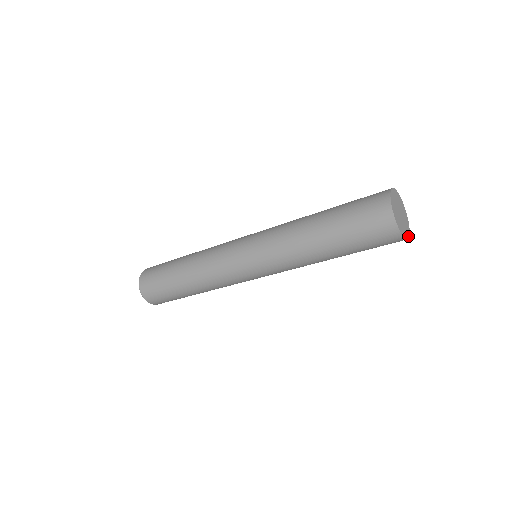
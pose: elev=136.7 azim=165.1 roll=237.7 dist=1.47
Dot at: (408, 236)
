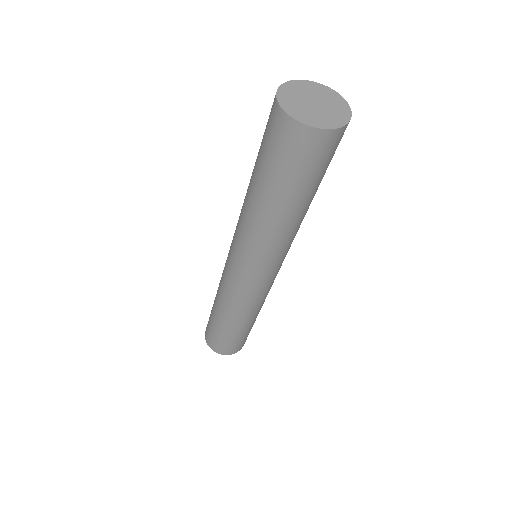
Dot at: (319, 127)
